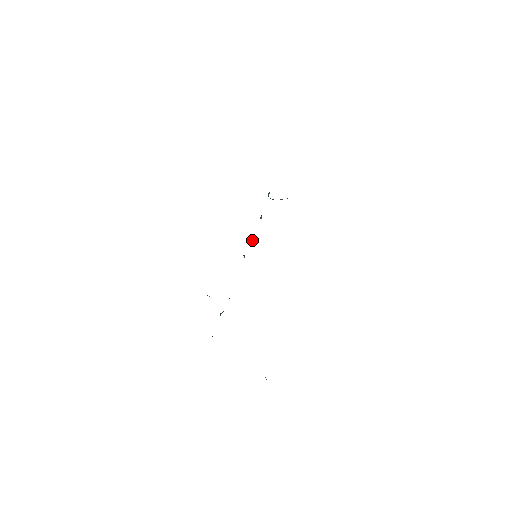
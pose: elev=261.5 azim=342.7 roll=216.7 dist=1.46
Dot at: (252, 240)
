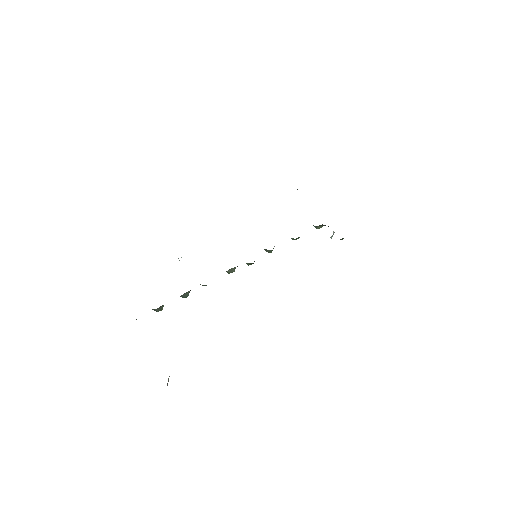
Dot at: occluded
